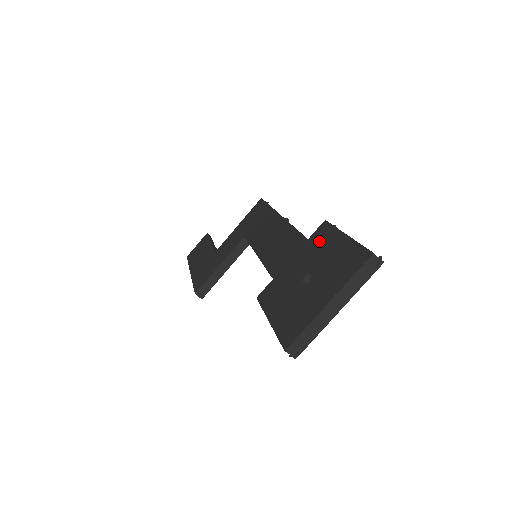
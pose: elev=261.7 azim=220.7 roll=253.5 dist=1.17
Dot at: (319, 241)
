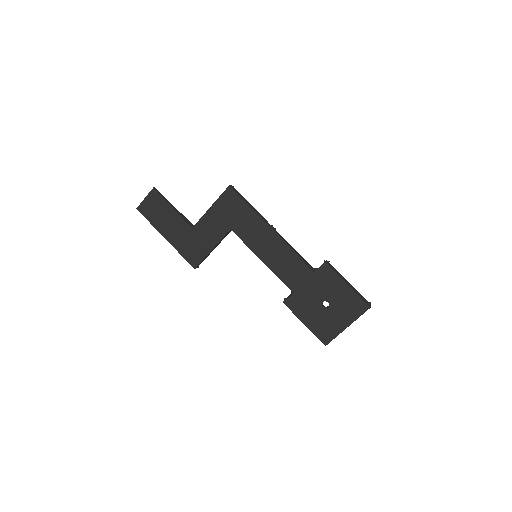
Dot at: (326, 279)
